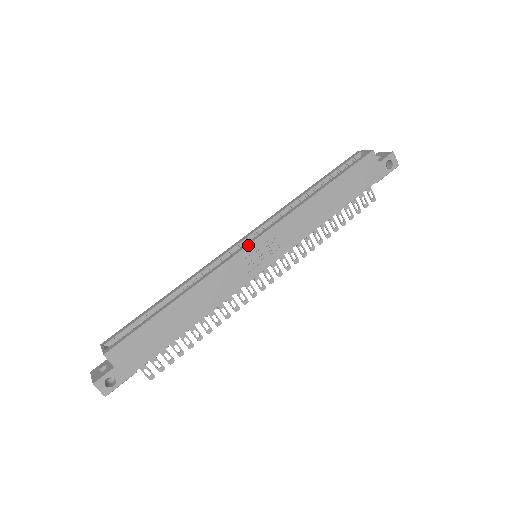
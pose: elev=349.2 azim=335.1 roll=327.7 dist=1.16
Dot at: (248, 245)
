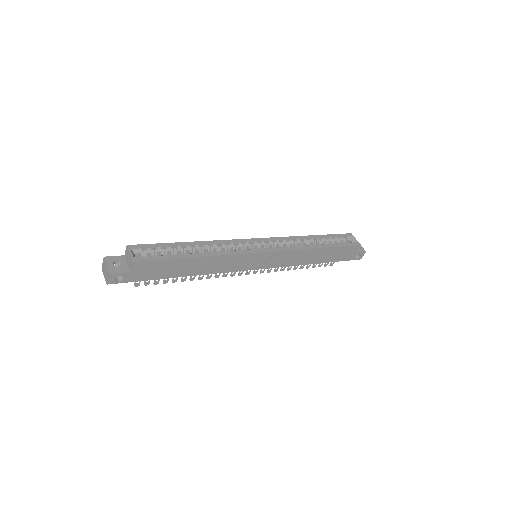
Dot at: (263, 252)
